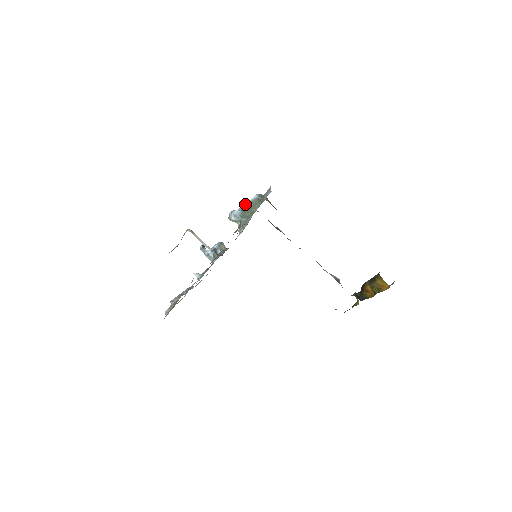
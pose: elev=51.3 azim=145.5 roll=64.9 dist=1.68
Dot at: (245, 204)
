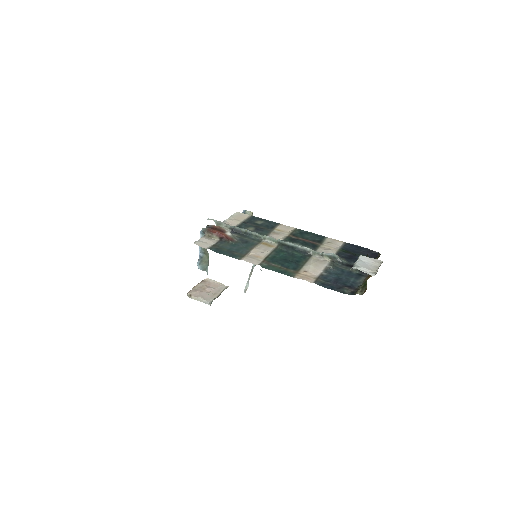
Dot at: (199, 252)
